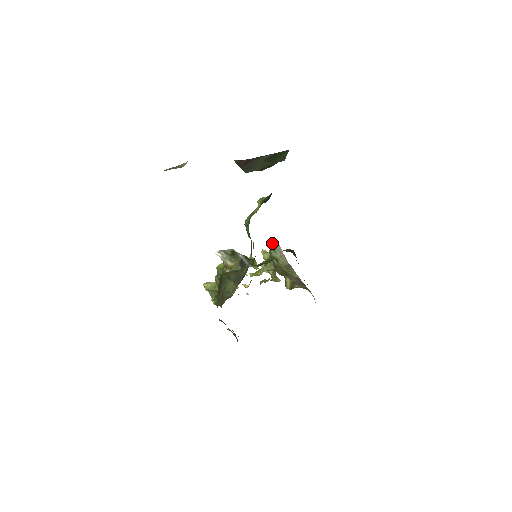
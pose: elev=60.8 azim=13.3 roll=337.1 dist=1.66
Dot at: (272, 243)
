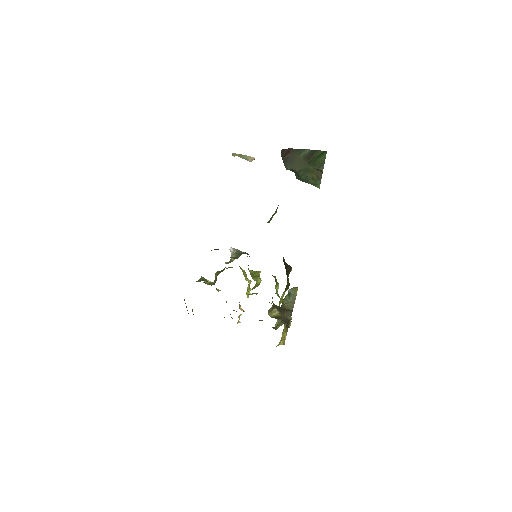
Dot at: (292, 288)
